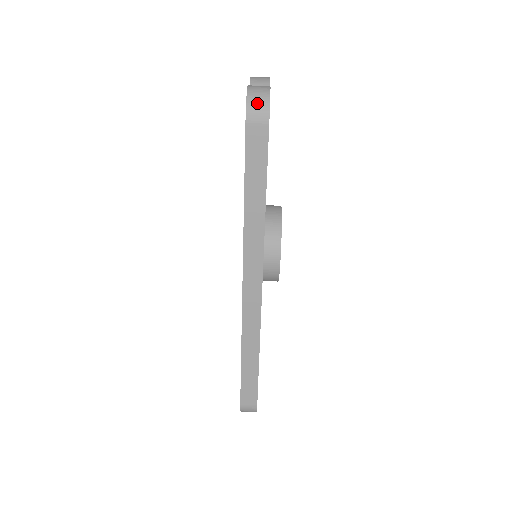
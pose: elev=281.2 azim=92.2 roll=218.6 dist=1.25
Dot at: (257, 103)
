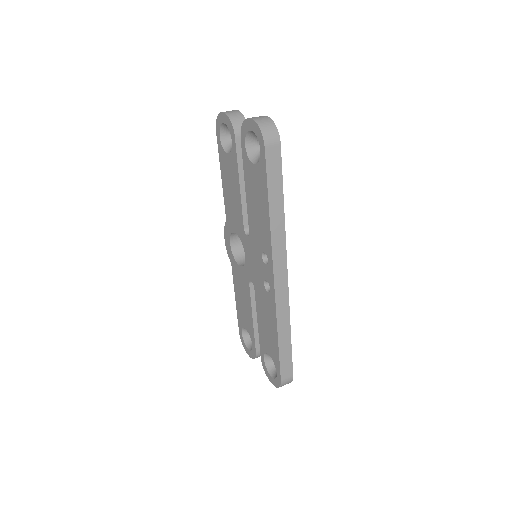
Dot at: (268, 130)
